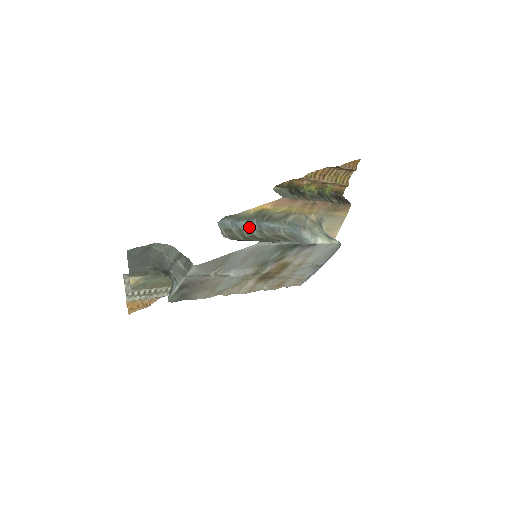
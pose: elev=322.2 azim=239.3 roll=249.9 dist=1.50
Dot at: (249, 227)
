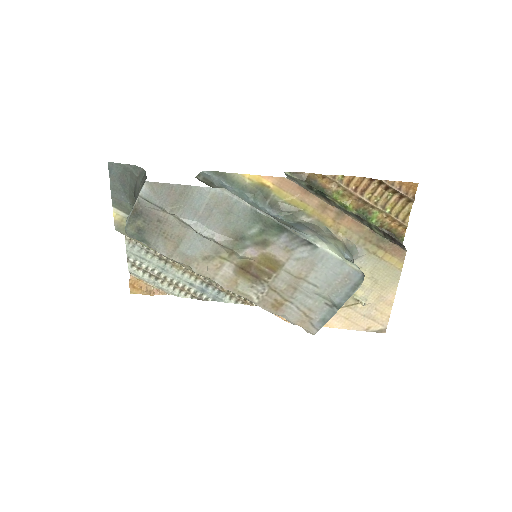
Dot at: (240, 196)
